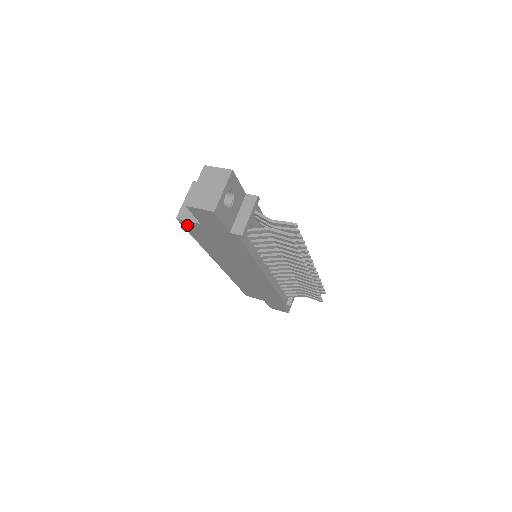
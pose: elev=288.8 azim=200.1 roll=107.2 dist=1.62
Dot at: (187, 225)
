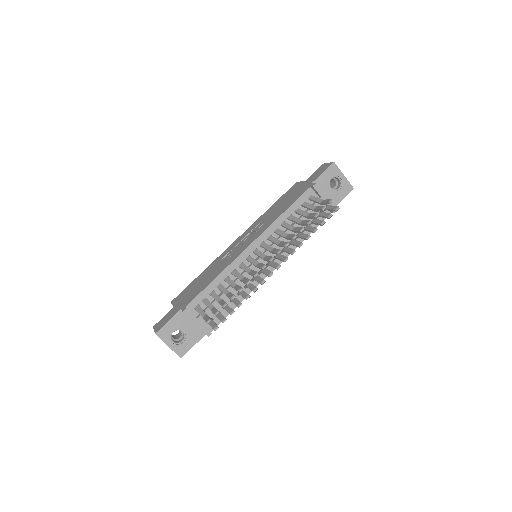
Dot at: occluded
